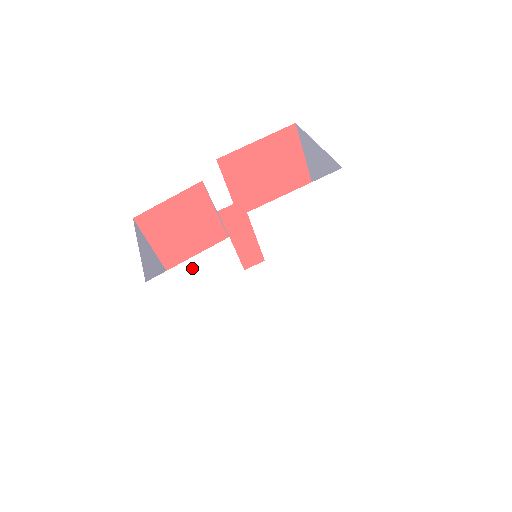
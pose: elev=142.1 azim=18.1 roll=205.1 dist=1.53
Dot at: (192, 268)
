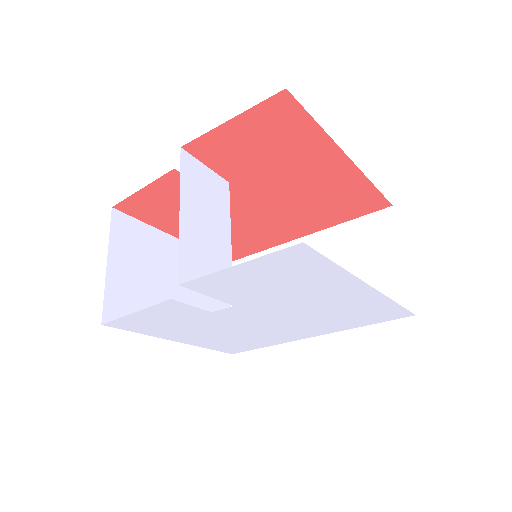
Dot at: (145, 315)
